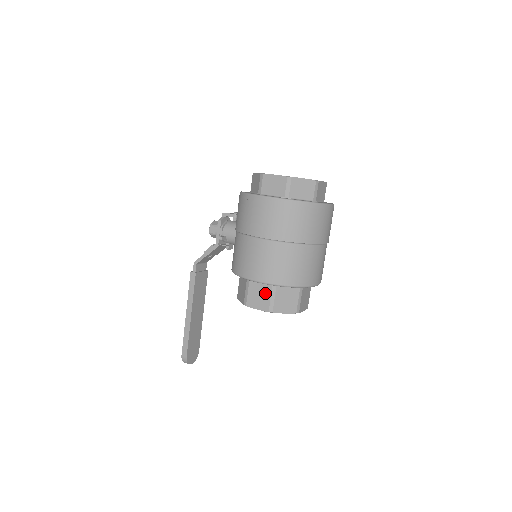
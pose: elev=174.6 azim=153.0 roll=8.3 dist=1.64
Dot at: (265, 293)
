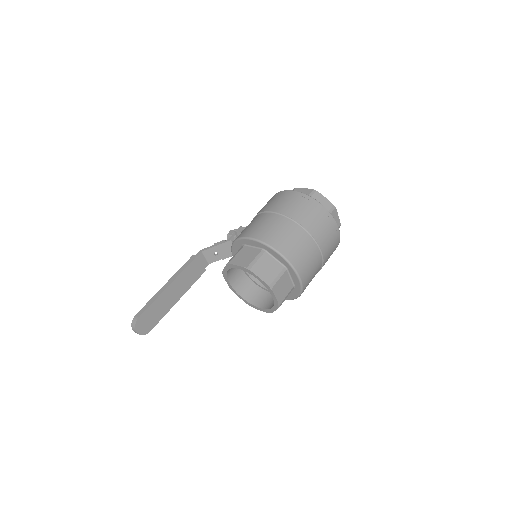
Dot at: (252, 255)
